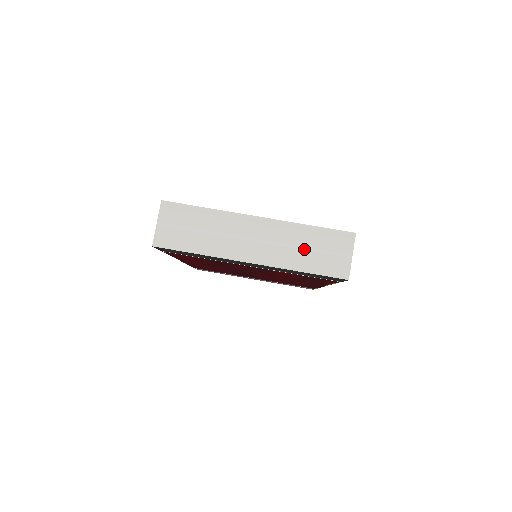
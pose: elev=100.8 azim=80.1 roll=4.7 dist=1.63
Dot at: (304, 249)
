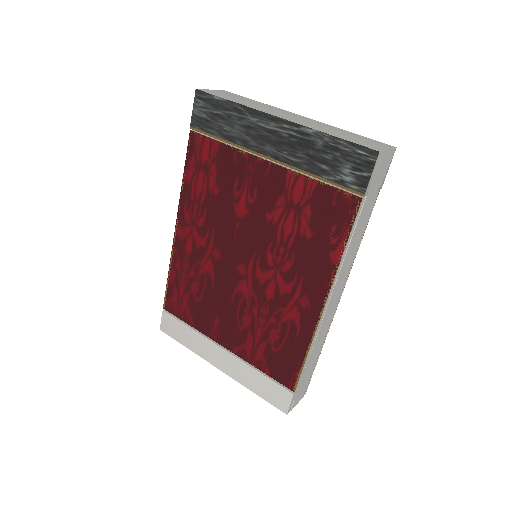
Dot at: (338, 132)
